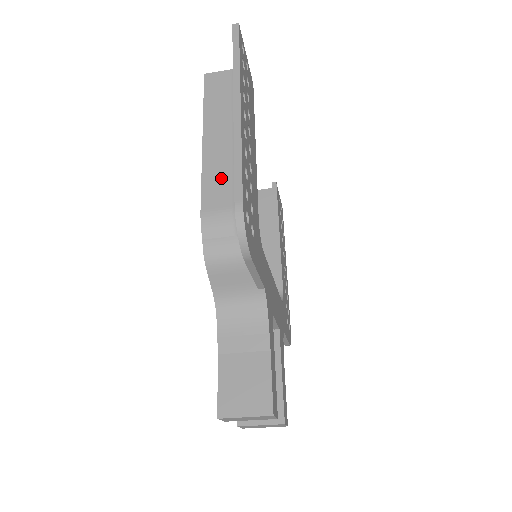
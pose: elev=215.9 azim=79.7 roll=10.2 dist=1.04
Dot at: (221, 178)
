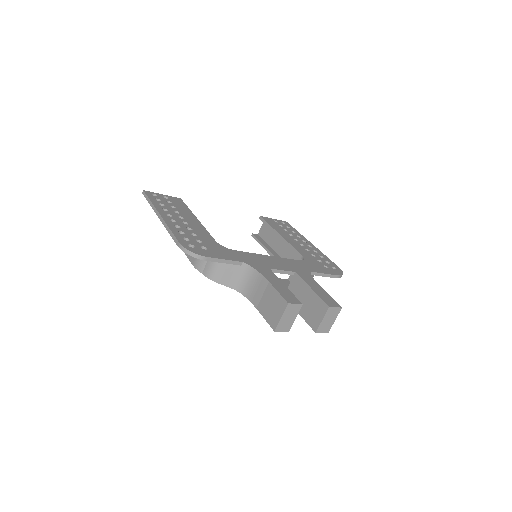
Dot at: occluded
